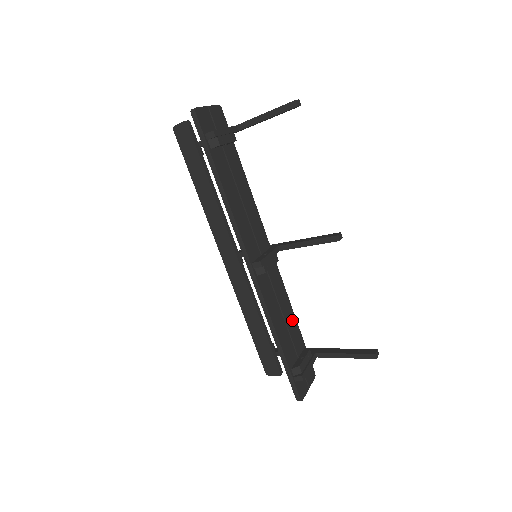
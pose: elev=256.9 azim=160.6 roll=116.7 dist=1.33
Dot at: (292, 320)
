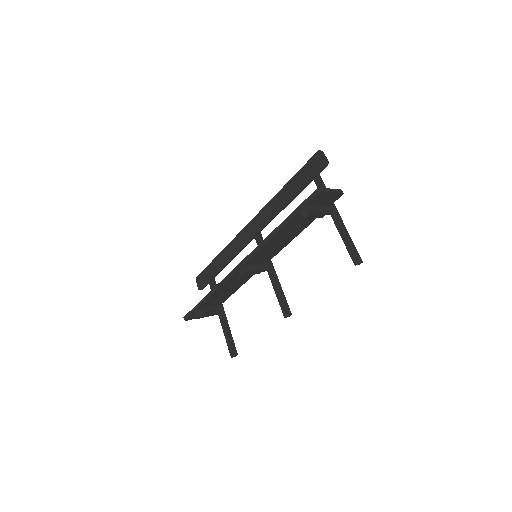
Dot at: (230, 293)
